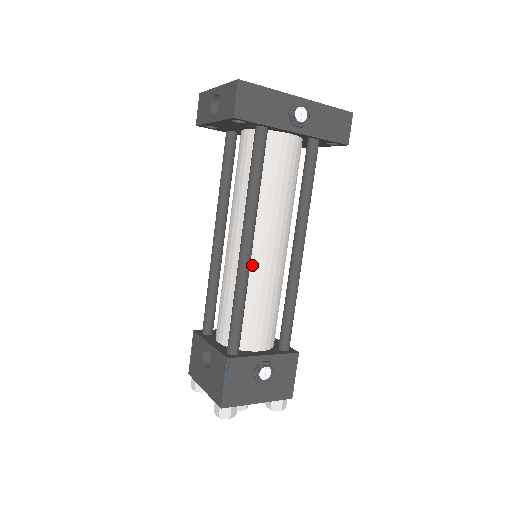
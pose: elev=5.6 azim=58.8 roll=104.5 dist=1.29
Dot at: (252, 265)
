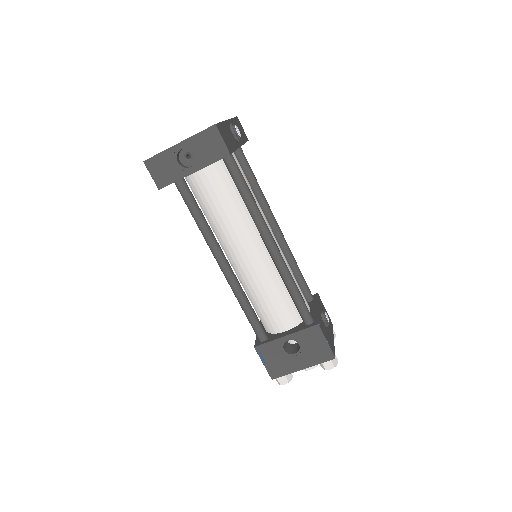
Dot at: occluded
